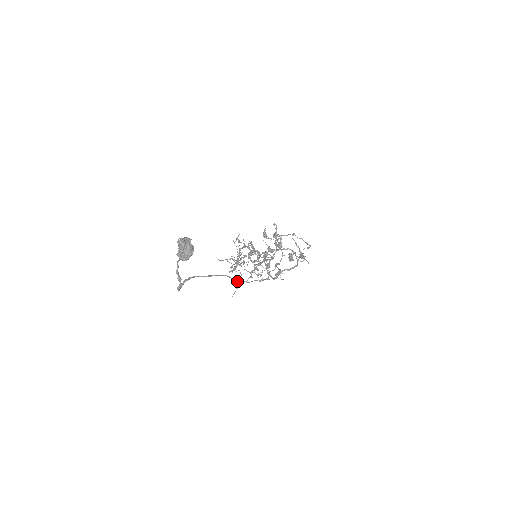
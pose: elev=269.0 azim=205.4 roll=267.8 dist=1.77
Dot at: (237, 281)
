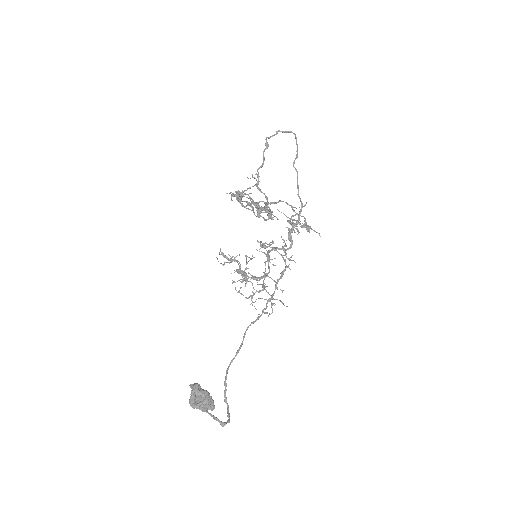
Dot at: (262, 313)
